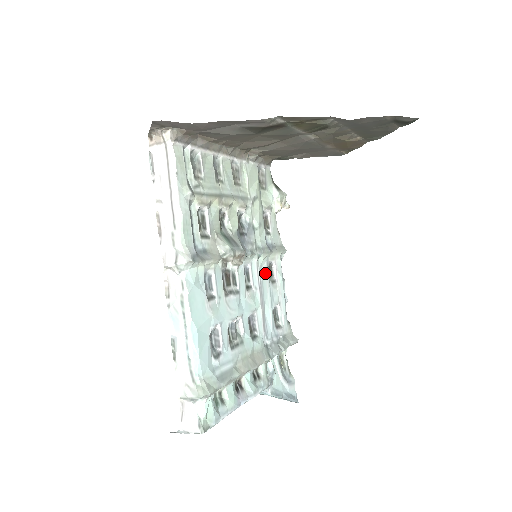
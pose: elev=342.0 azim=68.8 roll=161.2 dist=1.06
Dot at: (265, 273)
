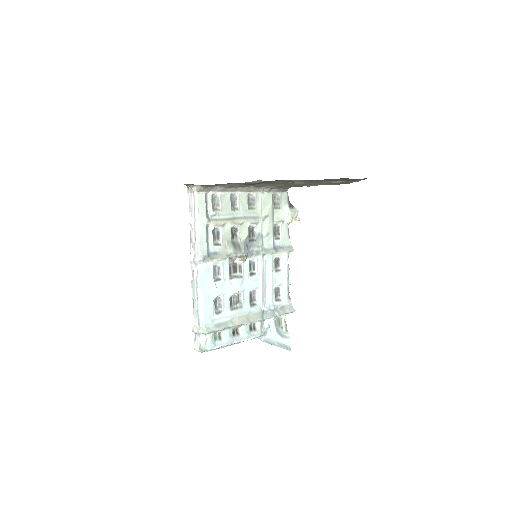
Dot at: (269, 265)
